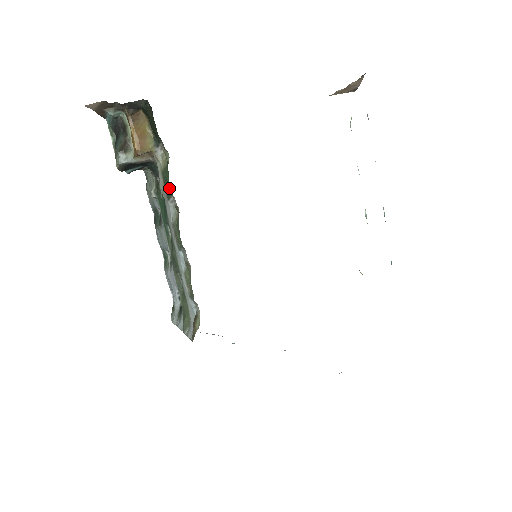
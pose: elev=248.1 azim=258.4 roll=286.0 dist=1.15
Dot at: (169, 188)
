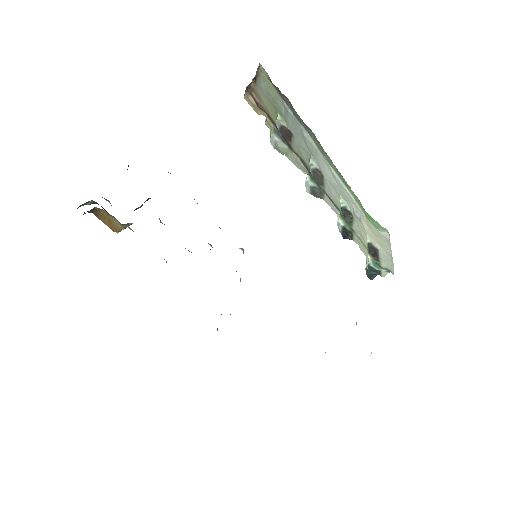
Dot at: occluded
